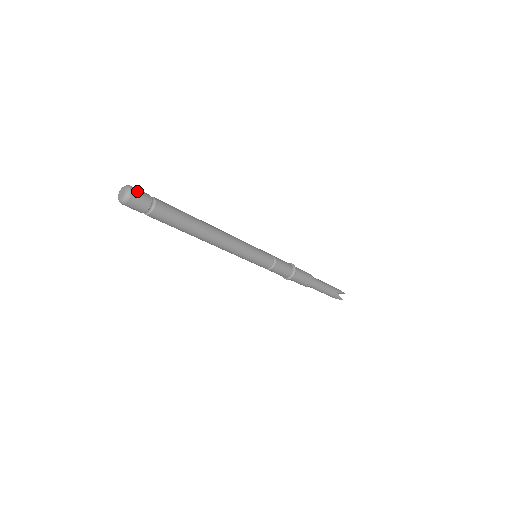
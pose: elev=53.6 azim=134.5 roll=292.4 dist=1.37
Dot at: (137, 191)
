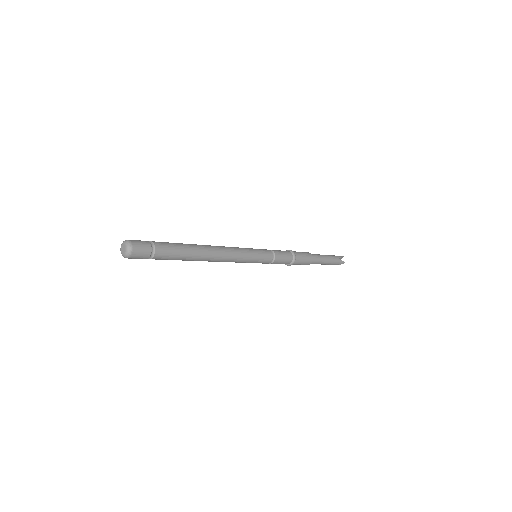
Dot at: (135, 241)
